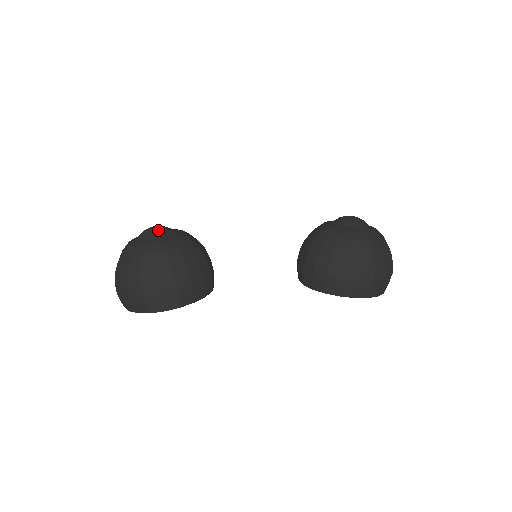
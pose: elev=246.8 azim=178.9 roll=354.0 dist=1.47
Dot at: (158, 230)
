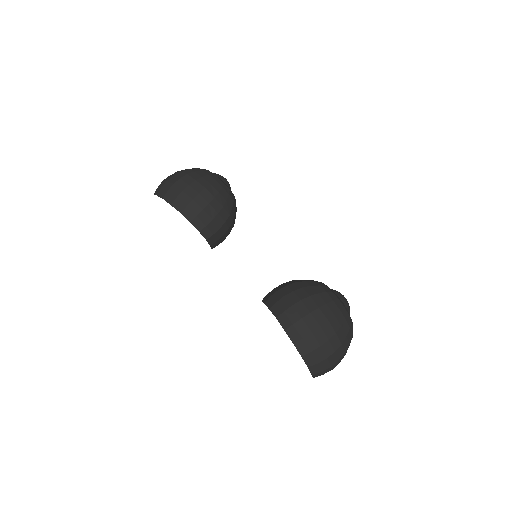
Dot at: (225, 179)
